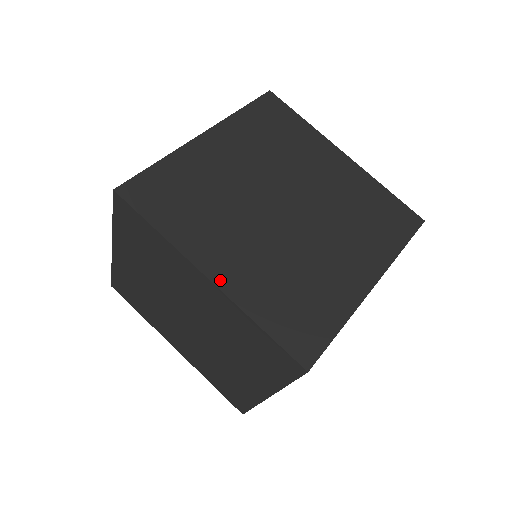
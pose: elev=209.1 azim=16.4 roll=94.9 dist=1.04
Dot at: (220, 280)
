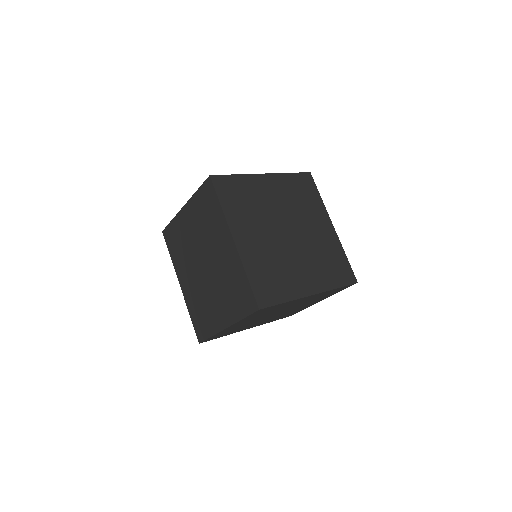
Dot at: (239, 245)
